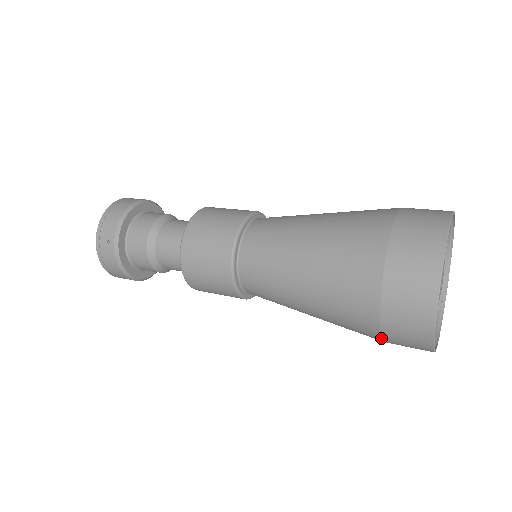
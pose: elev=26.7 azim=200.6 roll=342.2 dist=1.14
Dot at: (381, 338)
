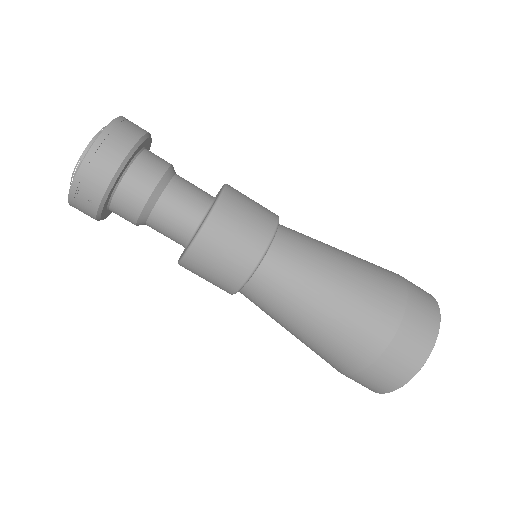
Dot at: occluded
